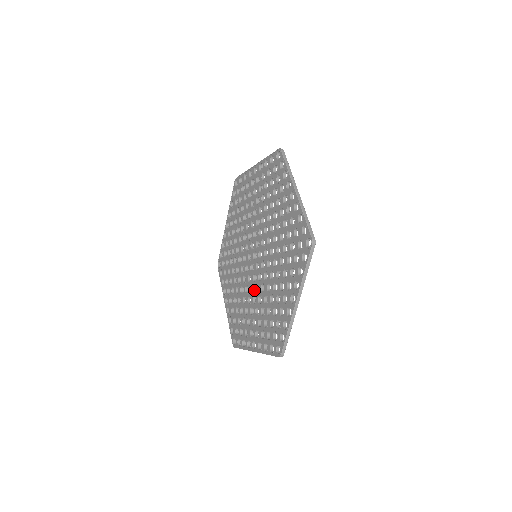
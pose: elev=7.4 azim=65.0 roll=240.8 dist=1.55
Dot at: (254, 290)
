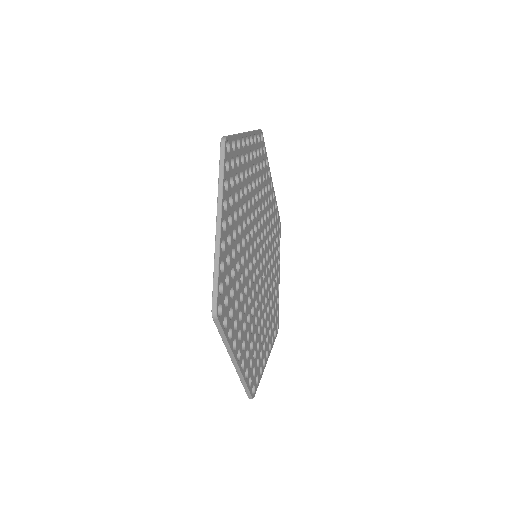
Dot at: occluded
